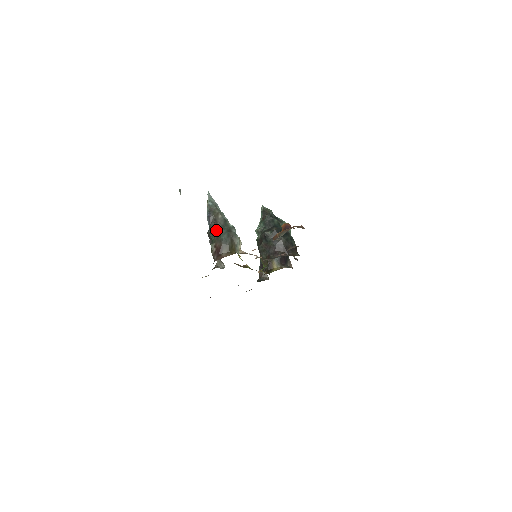
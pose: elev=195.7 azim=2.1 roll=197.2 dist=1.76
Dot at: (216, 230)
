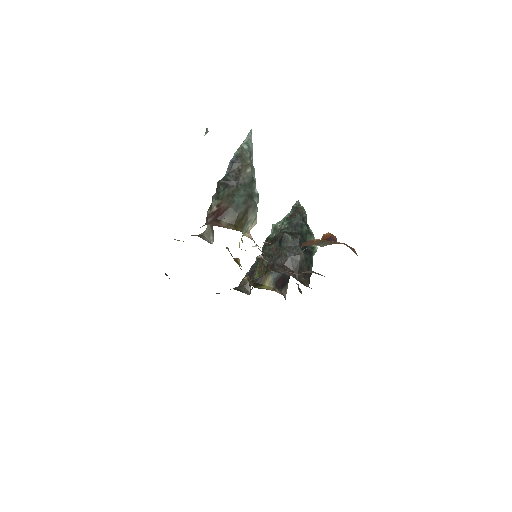
Dot at: (233, 185)
